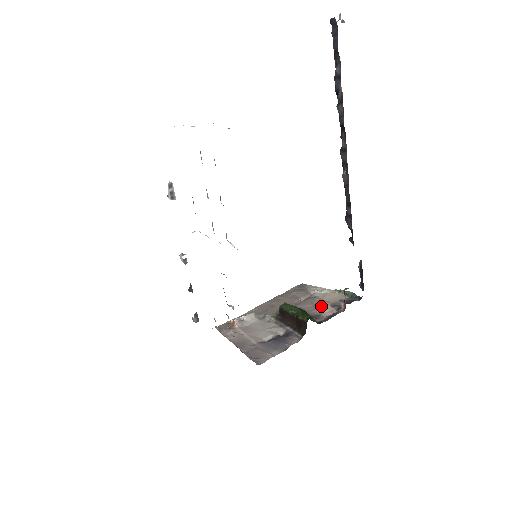
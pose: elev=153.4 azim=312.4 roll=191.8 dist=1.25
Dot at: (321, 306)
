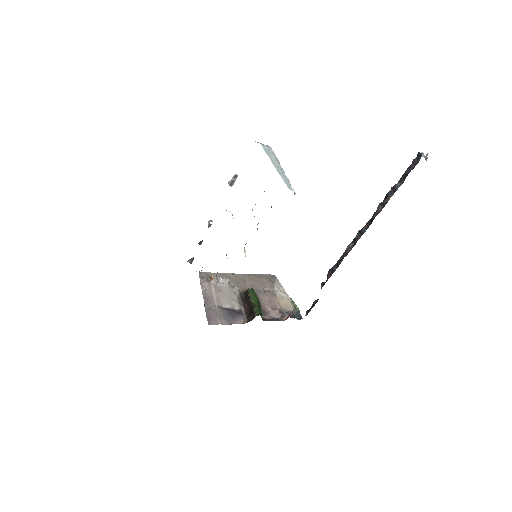
Dot at: (274, 305)
